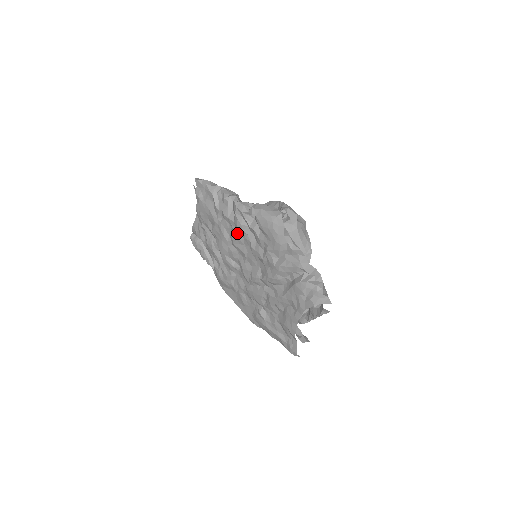
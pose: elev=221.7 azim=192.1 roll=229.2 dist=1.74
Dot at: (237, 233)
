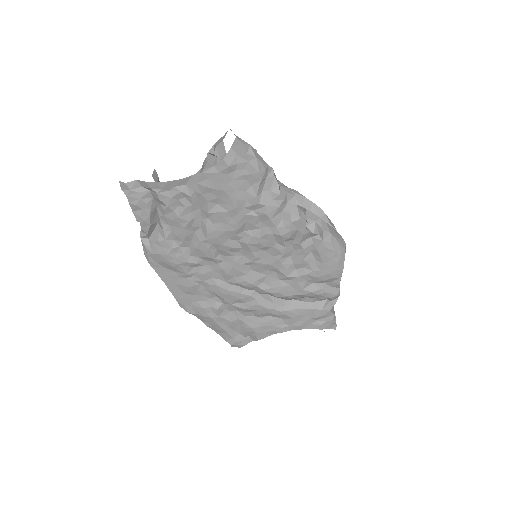
Dot at: (269, 239)
